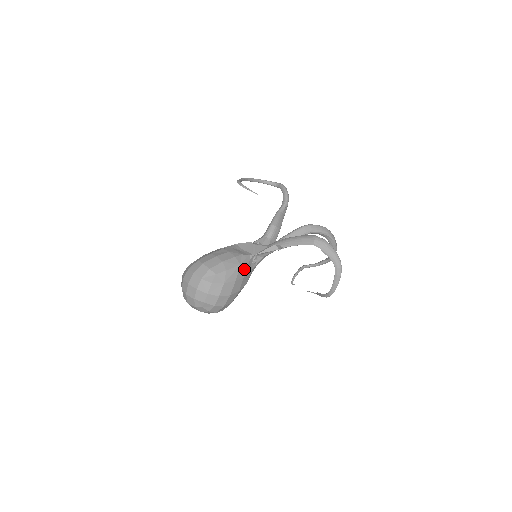
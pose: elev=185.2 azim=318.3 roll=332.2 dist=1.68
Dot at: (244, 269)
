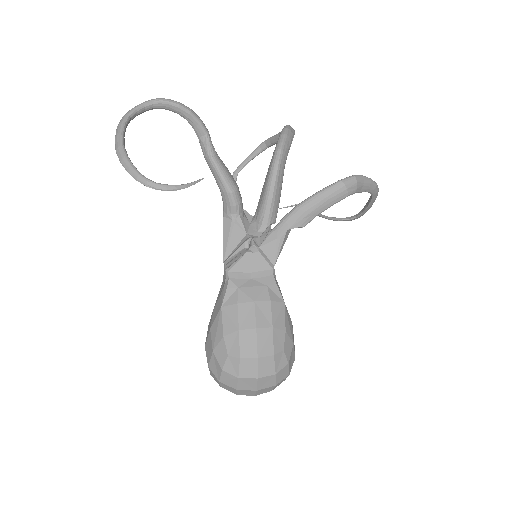
Dot at: occluded
